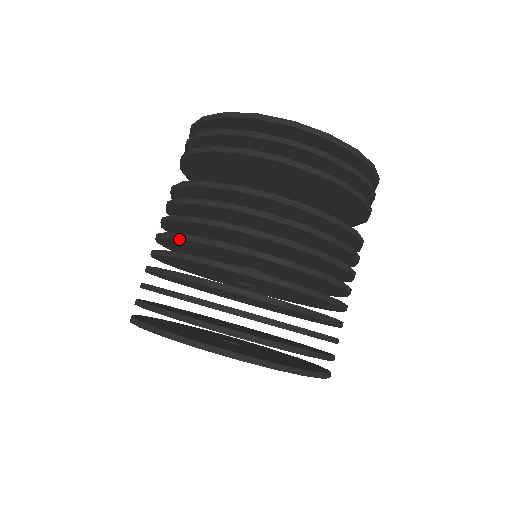
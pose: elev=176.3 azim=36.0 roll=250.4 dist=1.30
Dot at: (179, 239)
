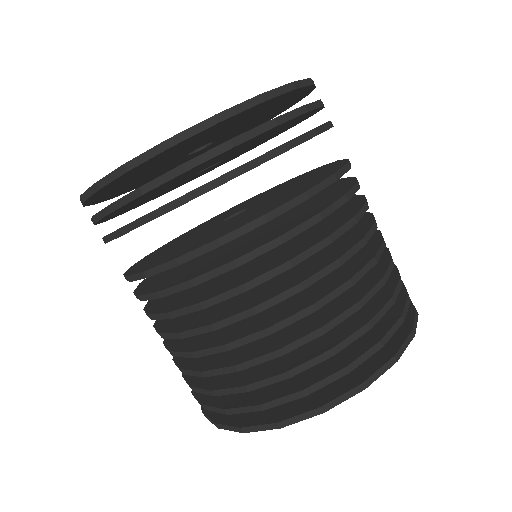
Dot at: occluded
